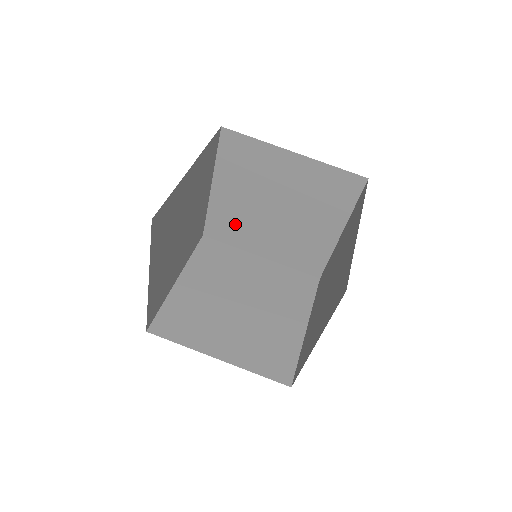
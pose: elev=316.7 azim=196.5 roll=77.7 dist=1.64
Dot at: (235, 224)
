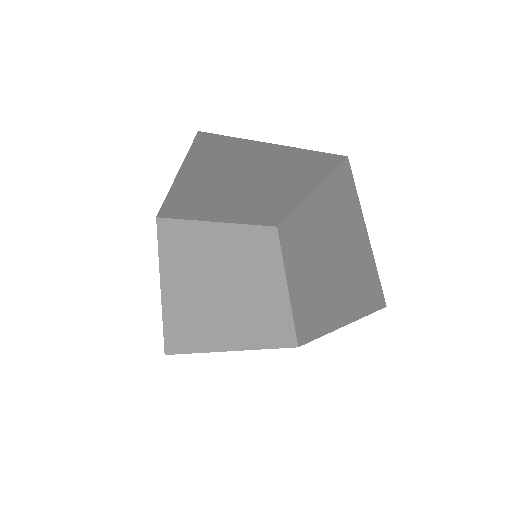
Dot at: (296, 240)
